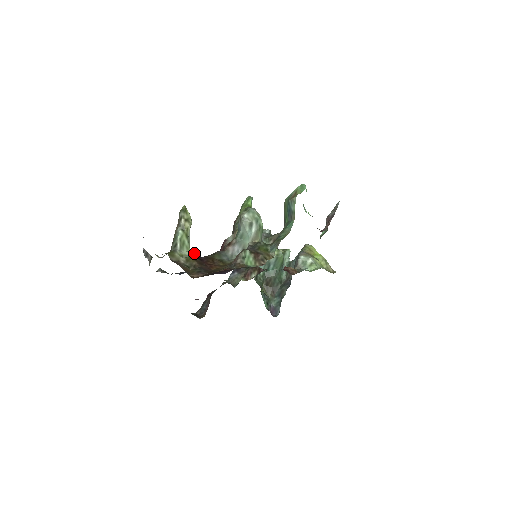
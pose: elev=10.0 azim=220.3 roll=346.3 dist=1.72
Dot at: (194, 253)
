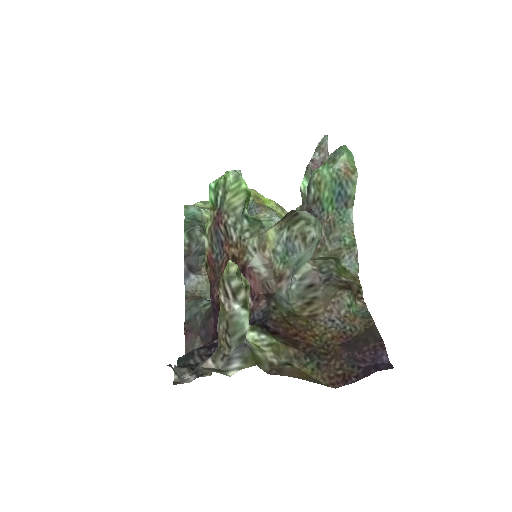
Dot at: (265, 330)
